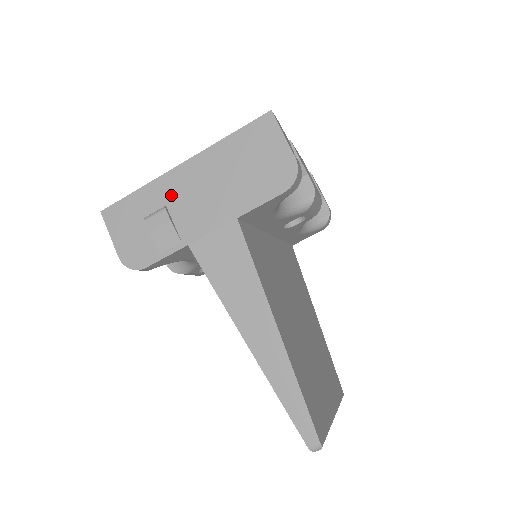
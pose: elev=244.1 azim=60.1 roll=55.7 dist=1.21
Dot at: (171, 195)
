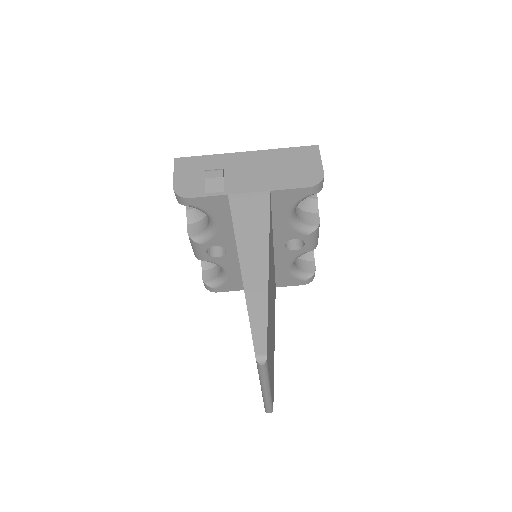
Dot at: (230, 165)
